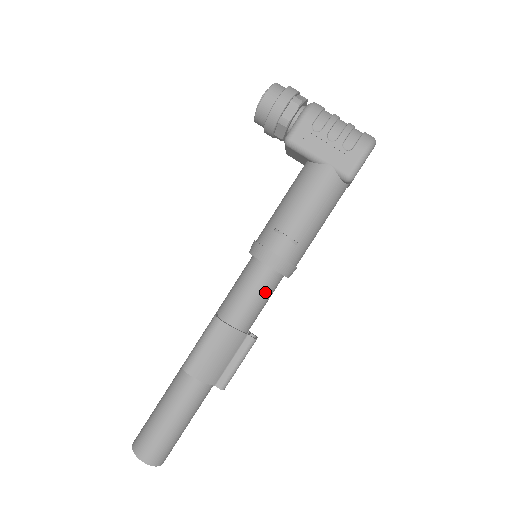
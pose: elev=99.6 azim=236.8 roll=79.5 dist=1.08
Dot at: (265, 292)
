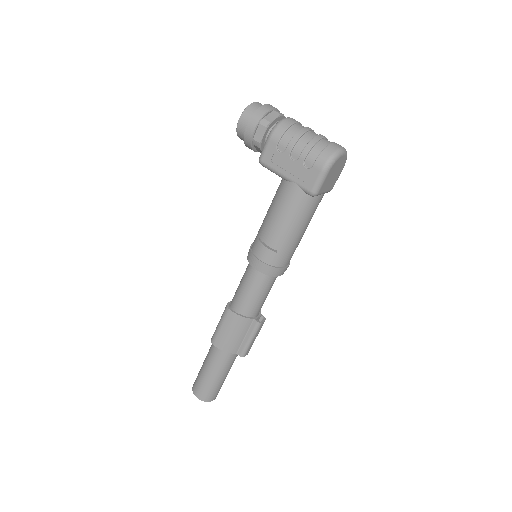
Dot at: (260, 288)
